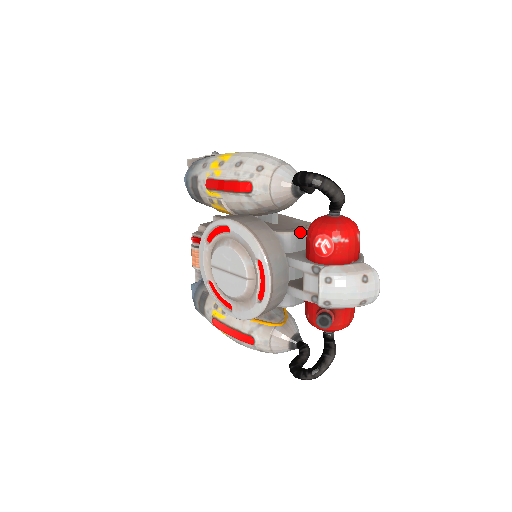
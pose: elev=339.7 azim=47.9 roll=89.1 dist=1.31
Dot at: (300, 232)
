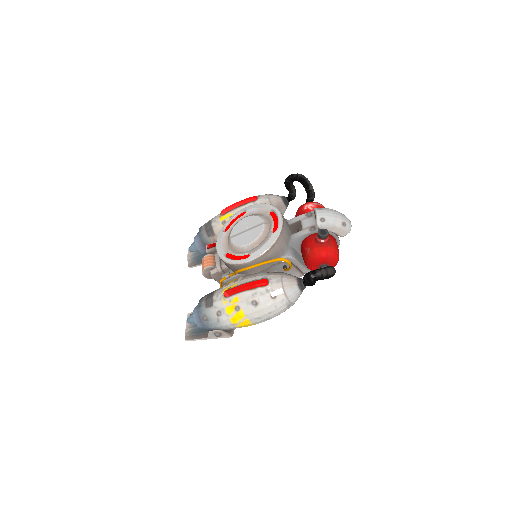
Dot at: occluded
